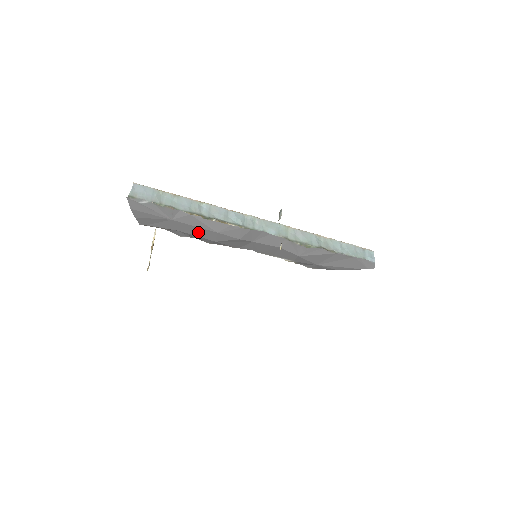
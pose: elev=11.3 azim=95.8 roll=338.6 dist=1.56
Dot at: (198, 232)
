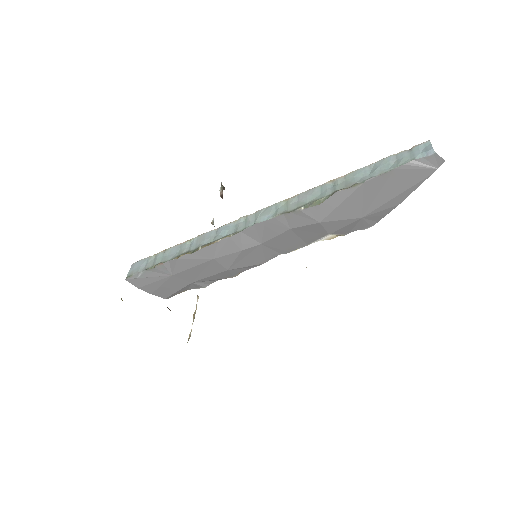
Dot at: (204, 271)
